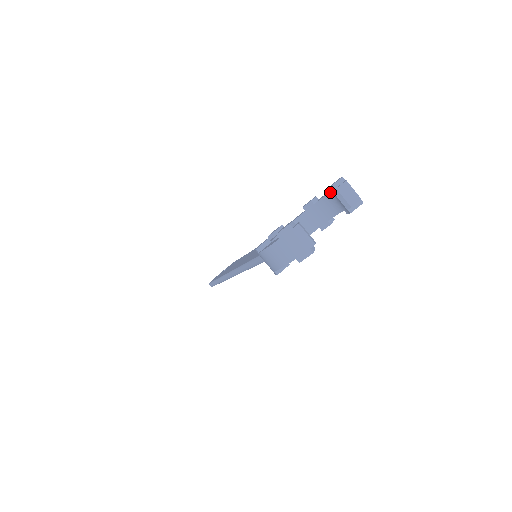
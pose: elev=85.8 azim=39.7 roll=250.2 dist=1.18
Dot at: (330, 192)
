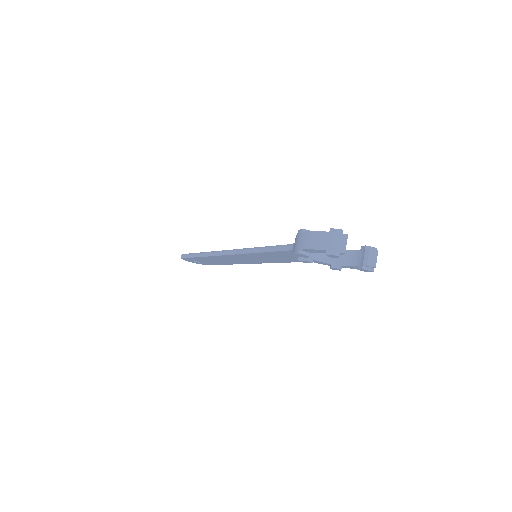
Dot at: (362, 249)
